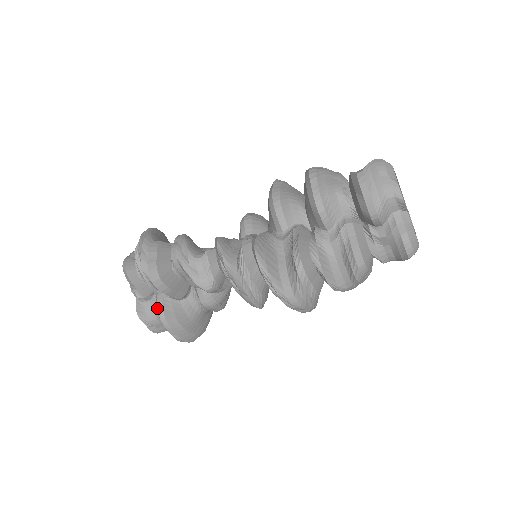
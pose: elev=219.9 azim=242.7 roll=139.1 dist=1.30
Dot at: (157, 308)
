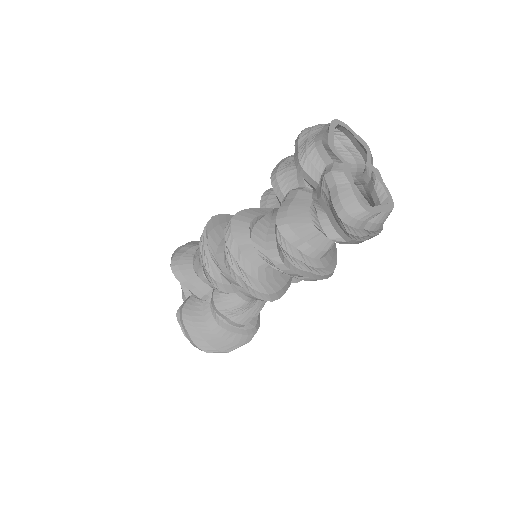
Dot at: occluded
